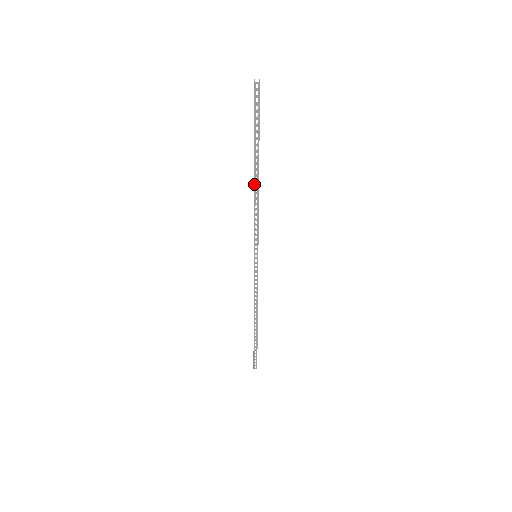
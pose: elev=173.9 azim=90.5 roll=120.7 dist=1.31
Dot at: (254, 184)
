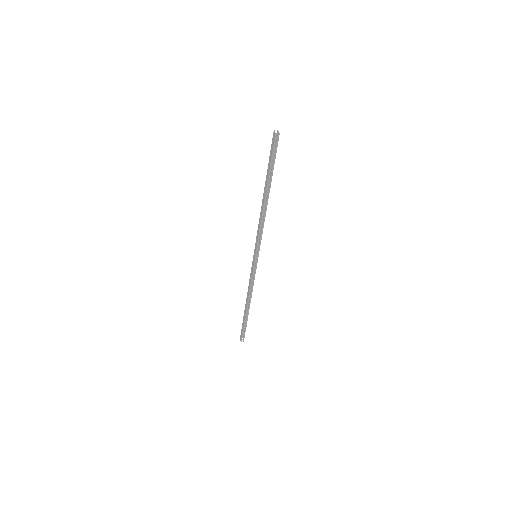
Dot at: (264, 204)
